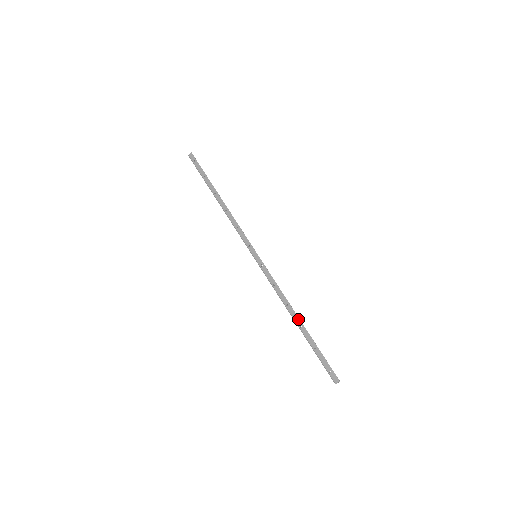
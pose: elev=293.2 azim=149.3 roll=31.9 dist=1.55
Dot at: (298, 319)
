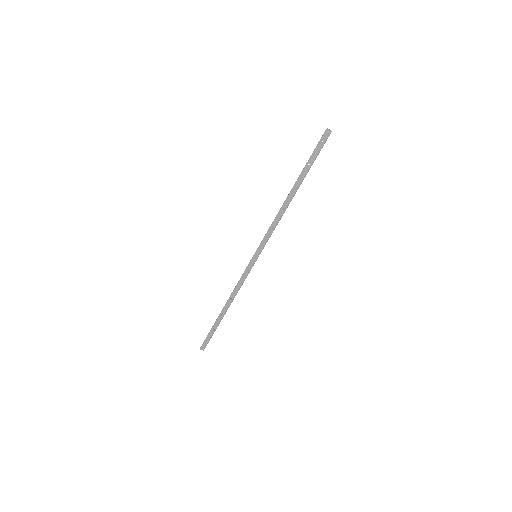
Dot at: (226, 310)
